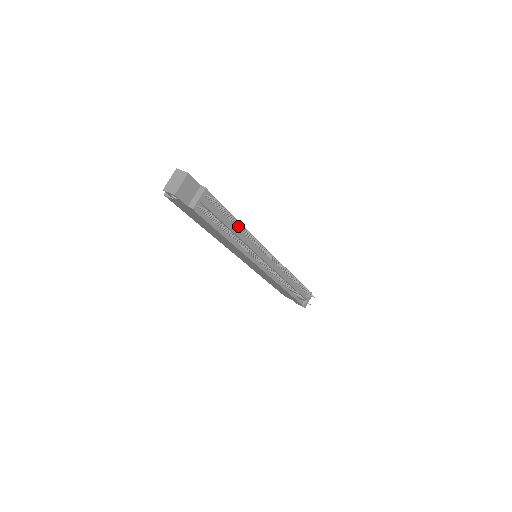
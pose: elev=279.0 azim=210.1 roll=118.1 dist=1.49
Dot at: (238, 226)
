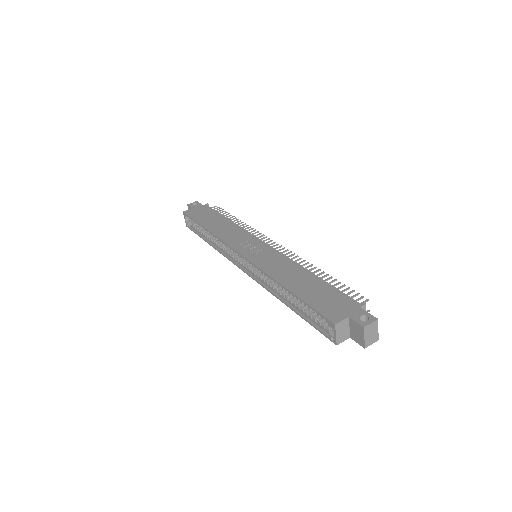
Dot at: occluded
